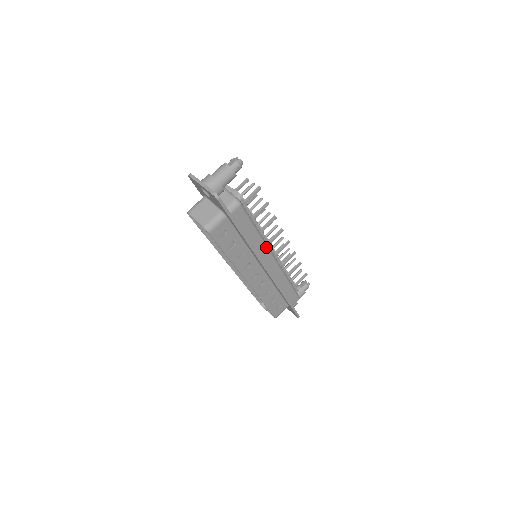
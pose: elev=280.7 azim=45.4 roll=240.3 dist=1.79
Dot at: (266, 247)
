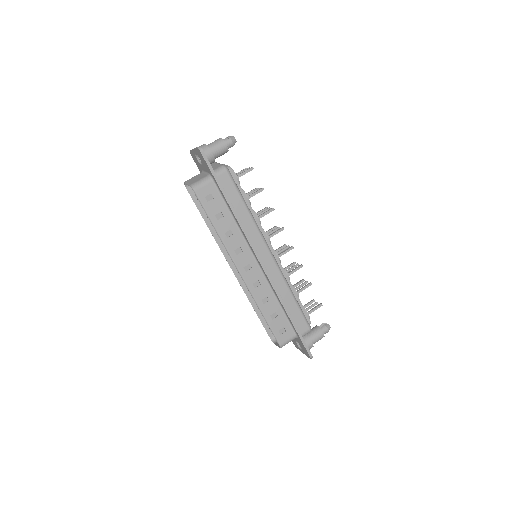
Dot at: (259, 233)
